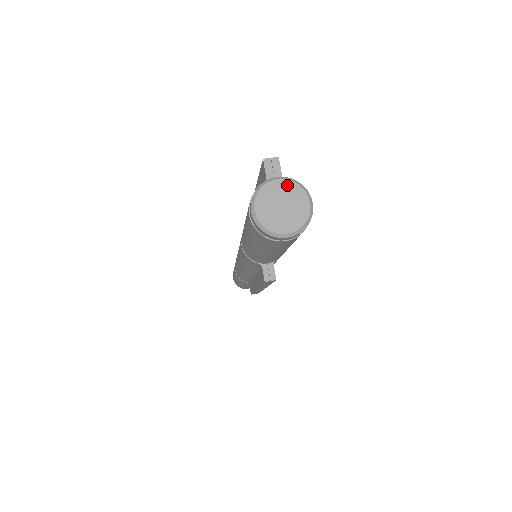
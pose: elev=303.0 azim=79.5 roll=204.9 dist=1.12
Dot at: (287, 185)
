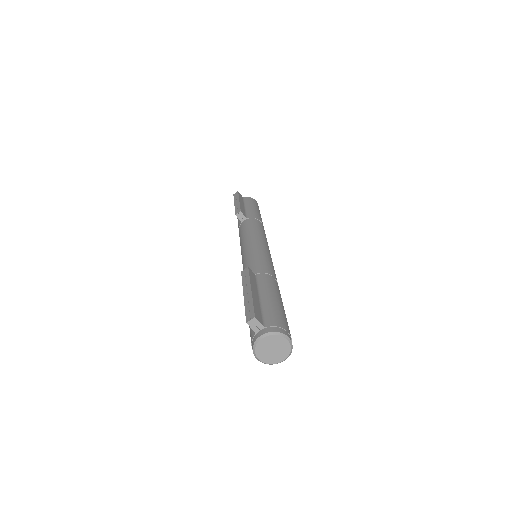
Dot at: (270, 338)
